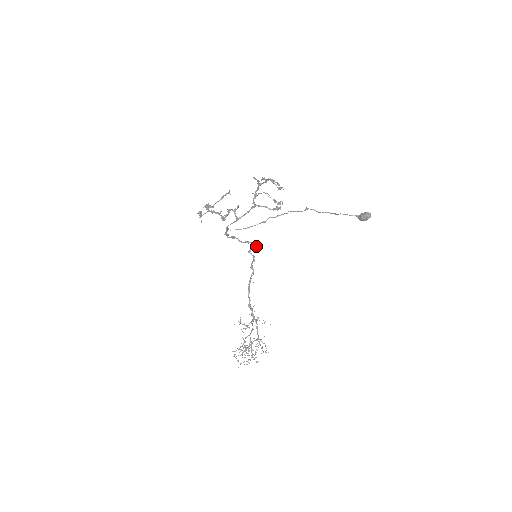
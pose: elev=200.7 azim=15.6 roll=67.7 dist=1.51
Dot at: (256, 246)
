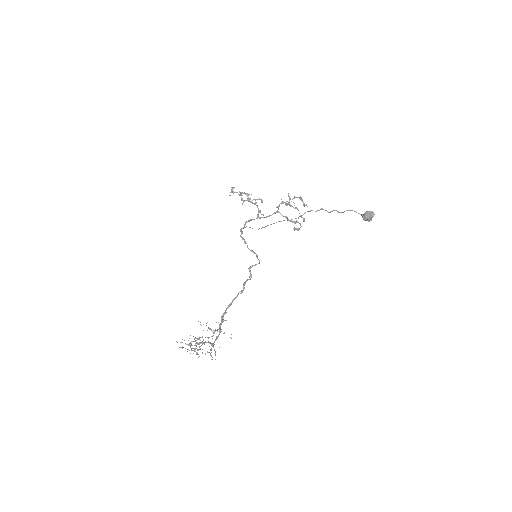
Dot at: (259, 263)
